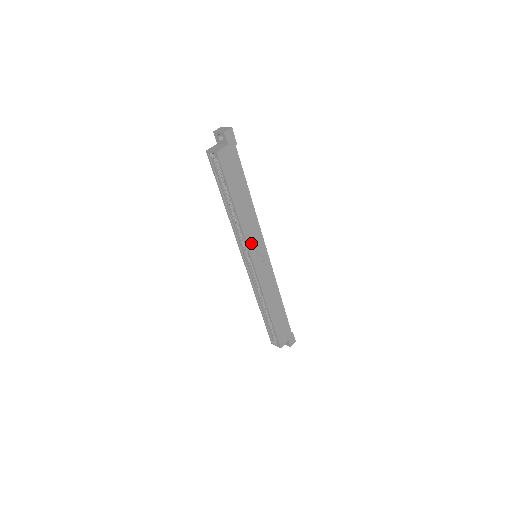
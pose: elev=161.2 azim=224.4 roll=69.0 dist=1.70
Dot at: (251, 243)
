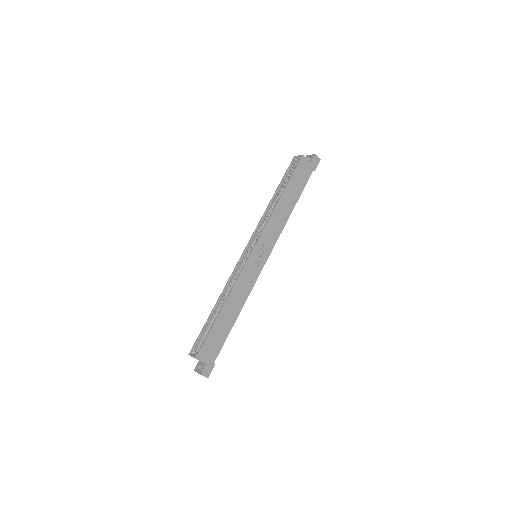
Dot at: (265, 235)
